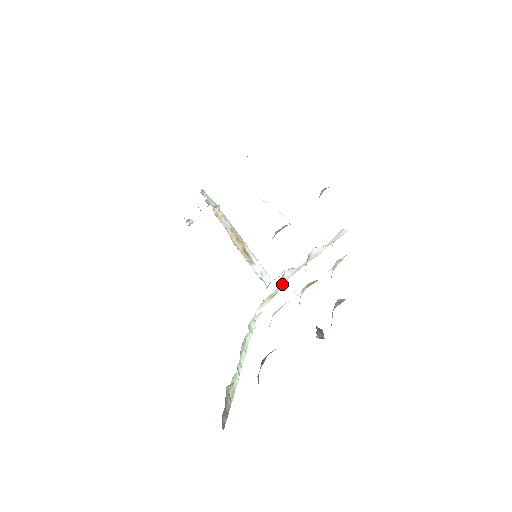
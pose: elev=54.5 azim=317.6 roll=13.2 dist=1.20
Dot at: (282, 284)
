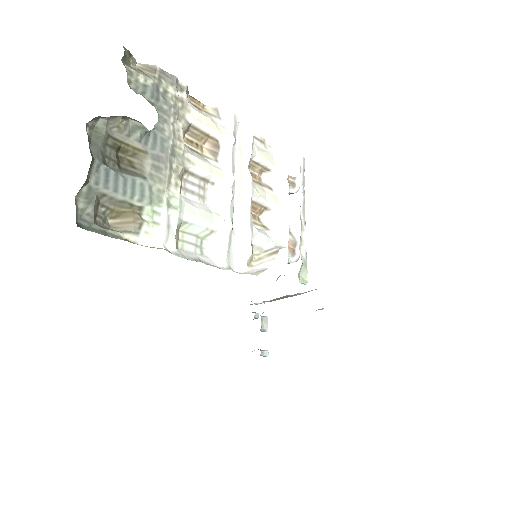
Dot at: (287, 246)
